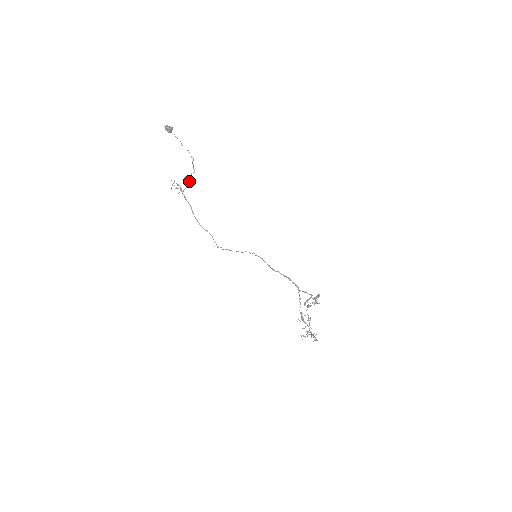
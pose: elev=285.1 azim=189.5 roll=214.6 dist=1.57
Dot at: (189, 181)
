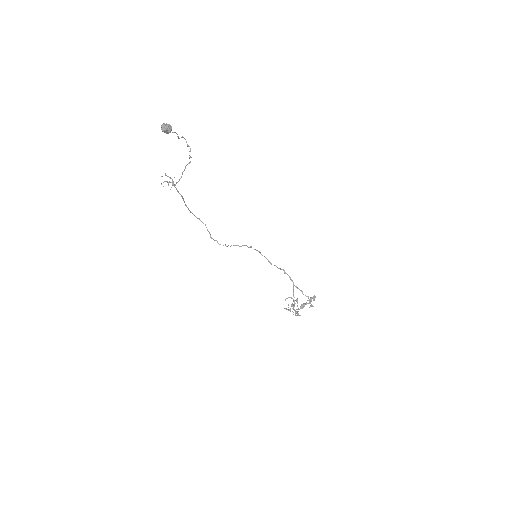
Dot at: occluded
